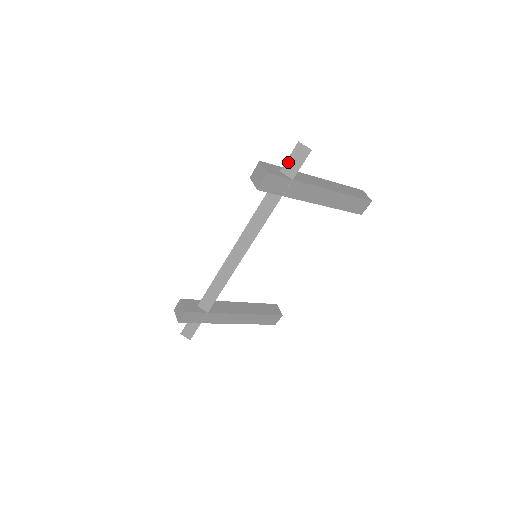
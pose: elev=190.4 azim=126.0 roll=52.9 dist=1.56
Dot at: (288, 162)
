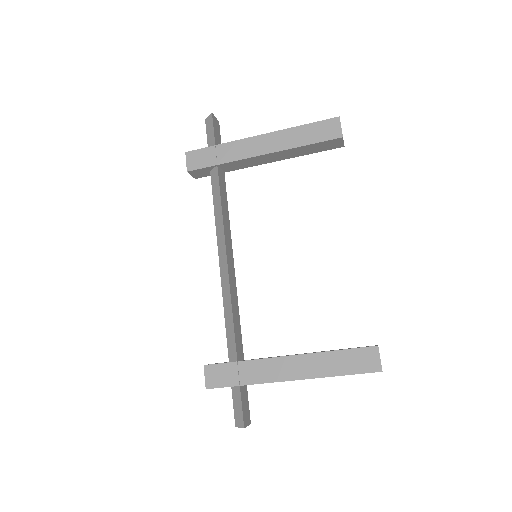
Dot at: (208, 139)
